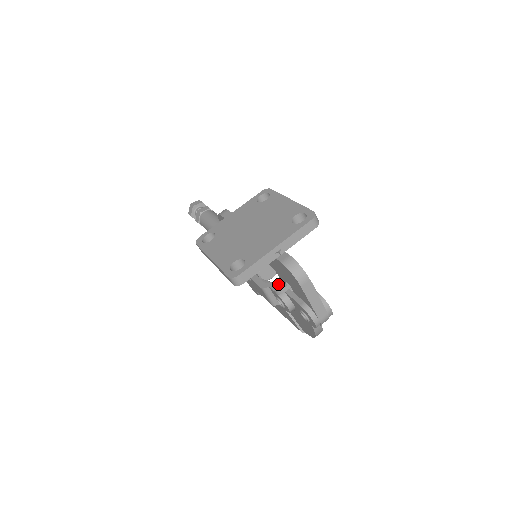
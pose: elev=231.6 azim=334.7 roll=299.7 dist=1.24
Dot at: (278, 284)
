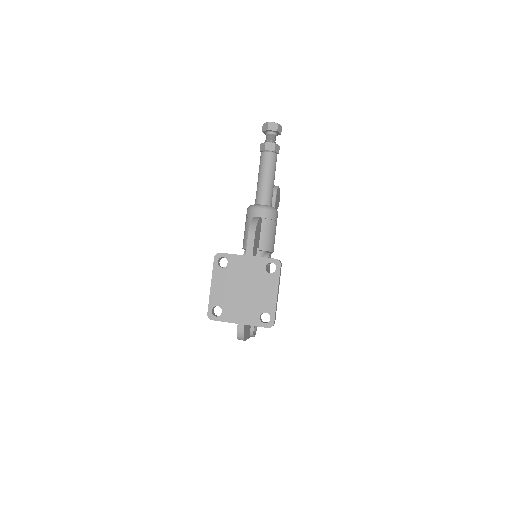
Dot at: occluded
